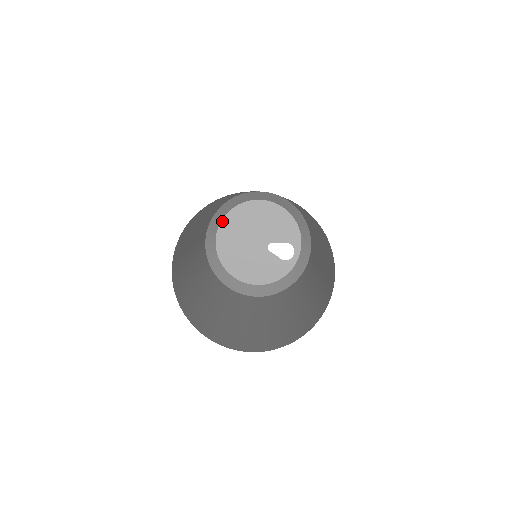
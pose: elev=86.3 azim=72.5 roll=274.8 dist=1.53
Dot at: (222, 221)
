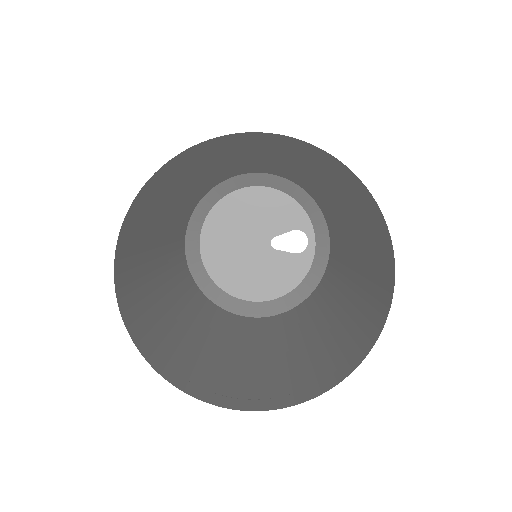
Dot at: (201, 235)
